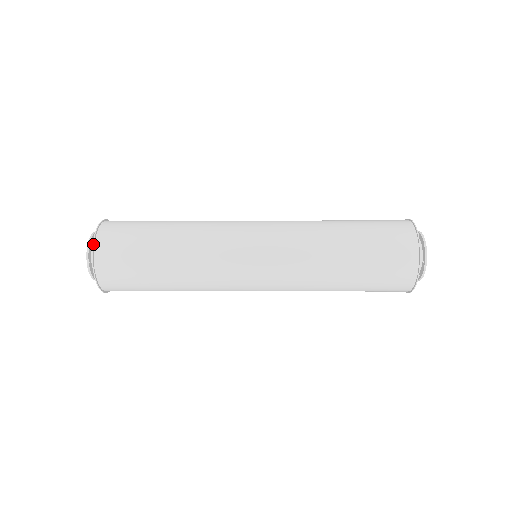
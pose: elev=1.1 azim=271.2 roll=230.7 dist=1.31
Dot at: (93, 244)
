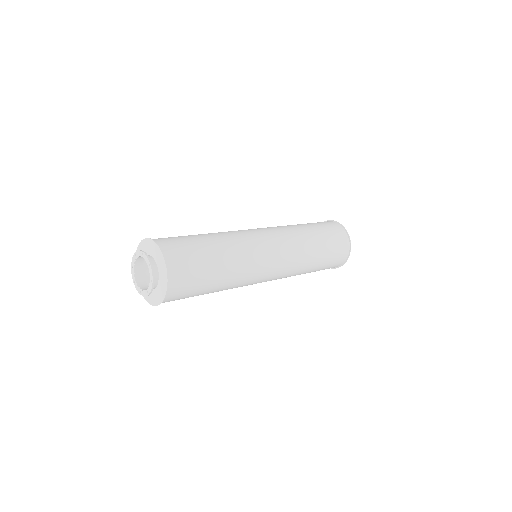
Dot at: (166, 264)
